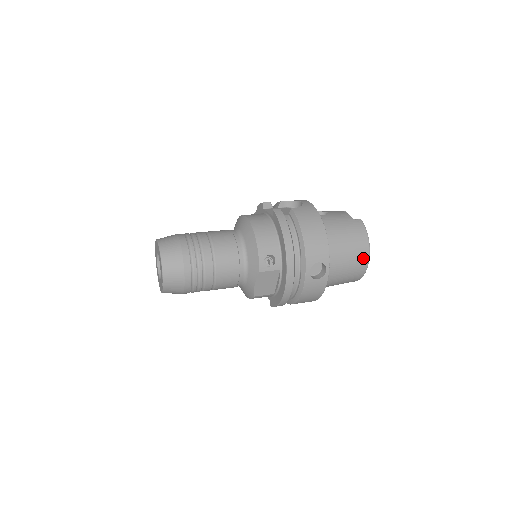
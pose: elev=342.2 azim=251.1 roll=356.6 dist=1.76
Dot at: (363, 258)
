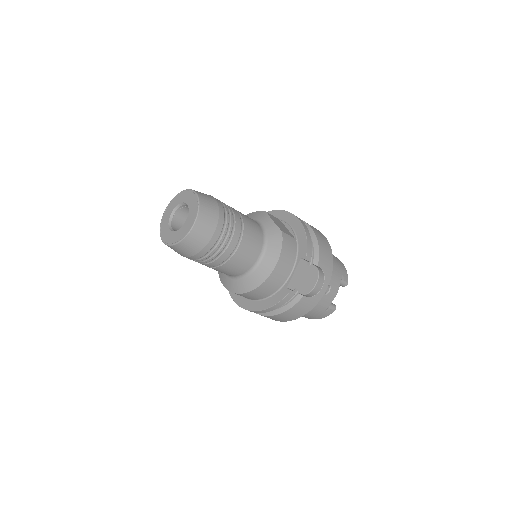
Dot at: occluded
